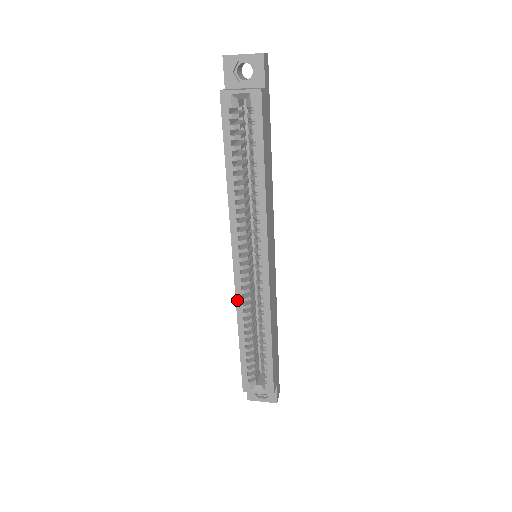
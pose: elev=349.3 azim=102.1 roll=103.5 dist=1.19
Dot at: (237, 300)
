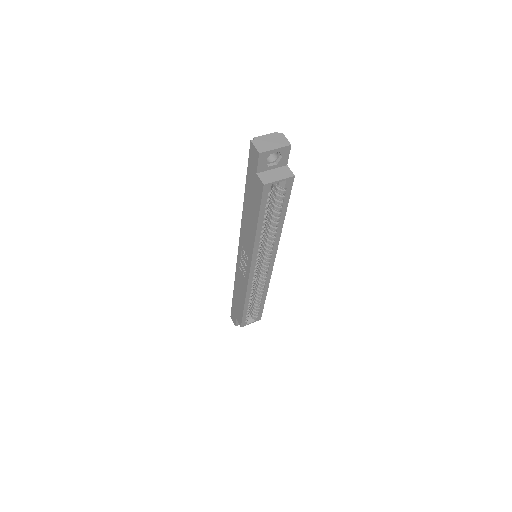
Dot at: (248, 288)
